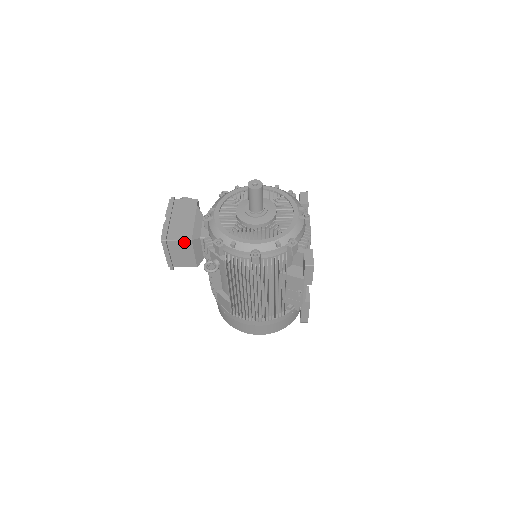
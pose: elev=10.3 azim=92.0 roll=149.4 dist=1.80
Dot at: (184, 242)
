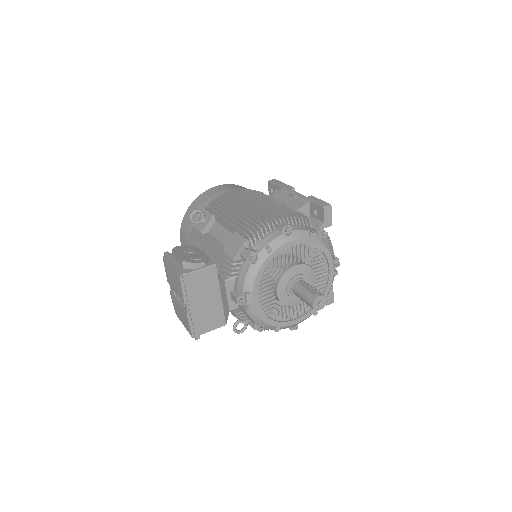
Dot at: (216, 327)
